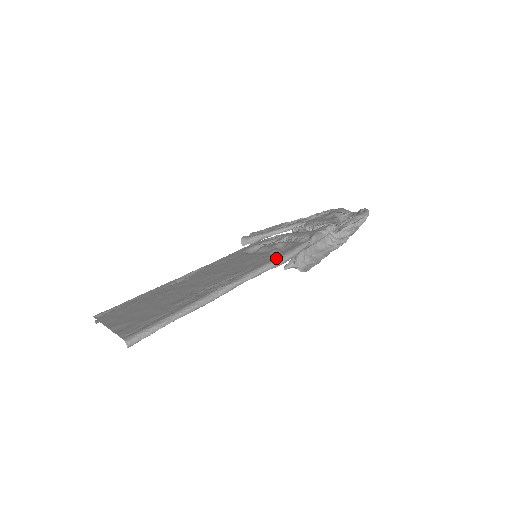
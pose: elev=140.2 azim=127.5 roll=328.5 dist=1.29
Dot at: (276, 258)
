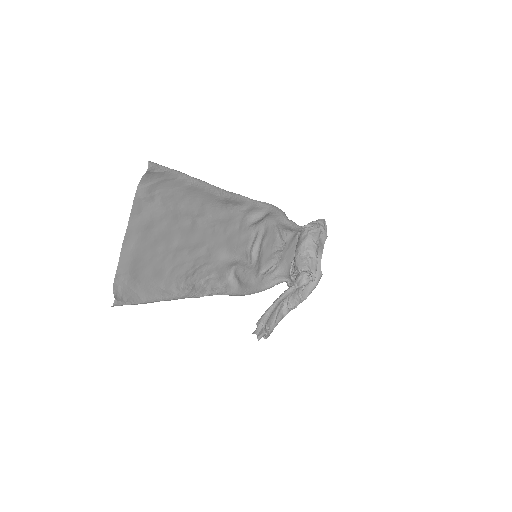
Dot at: occluded
